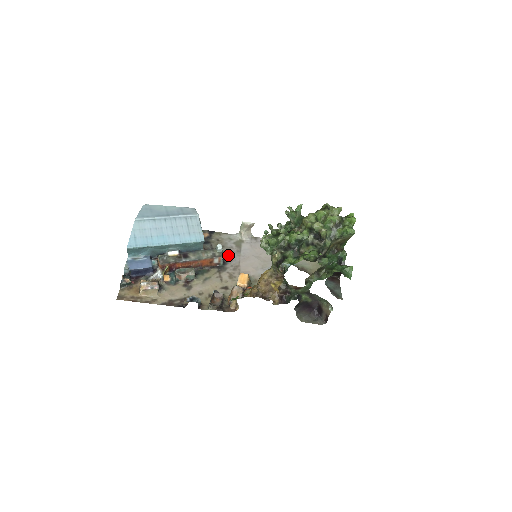
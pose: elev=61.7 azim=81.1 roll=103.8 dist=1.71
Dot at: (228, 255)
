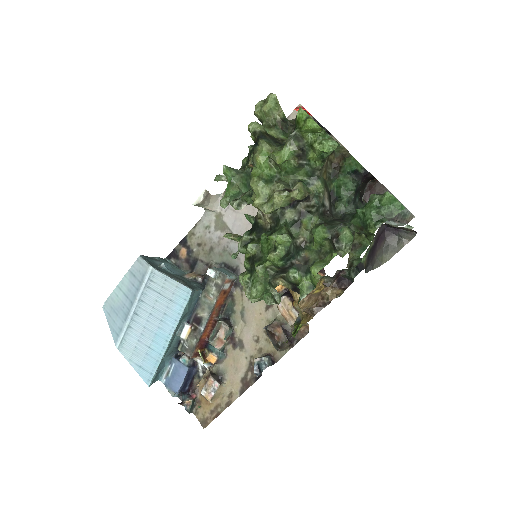
Dot at: (228, 255)
